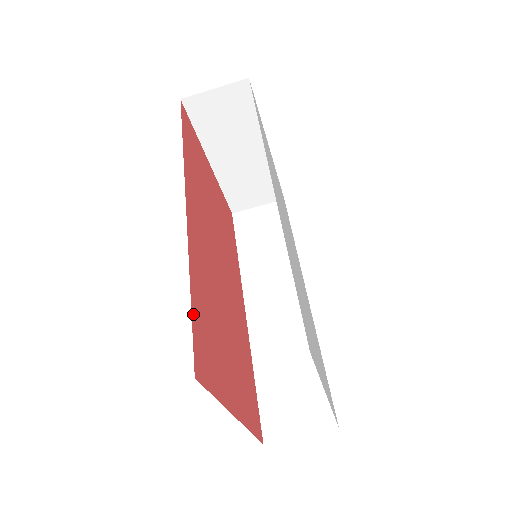
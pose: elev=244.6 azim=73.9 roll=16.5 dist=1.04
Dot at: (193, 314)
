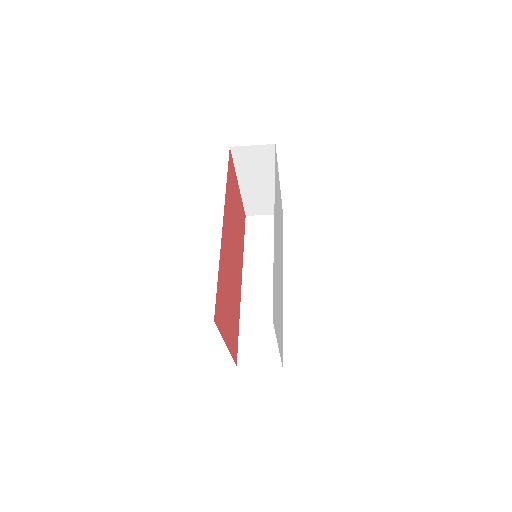
Dot at: (217, 288)
